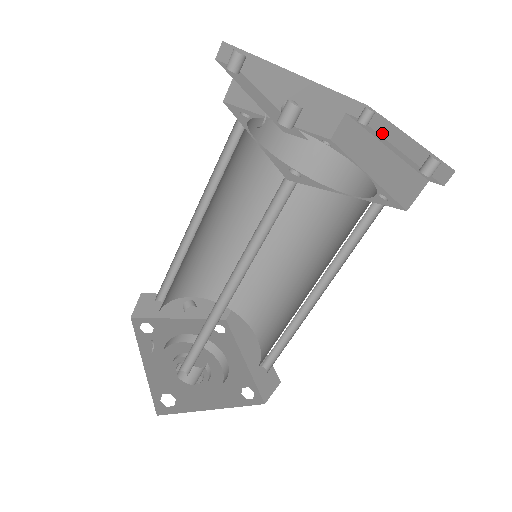
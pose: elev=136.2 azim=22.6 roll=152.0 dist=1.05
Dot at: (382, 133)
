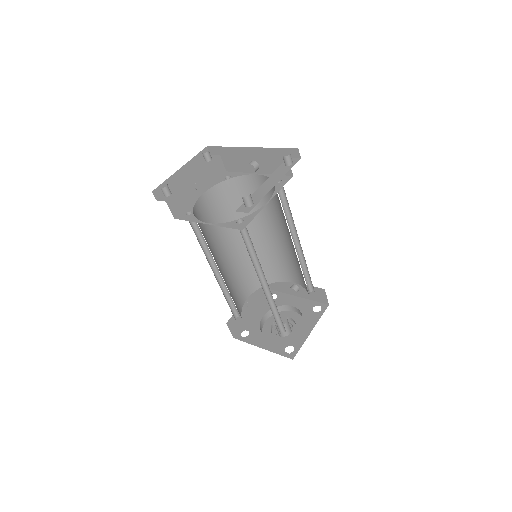
Dot at: (286, 171)
